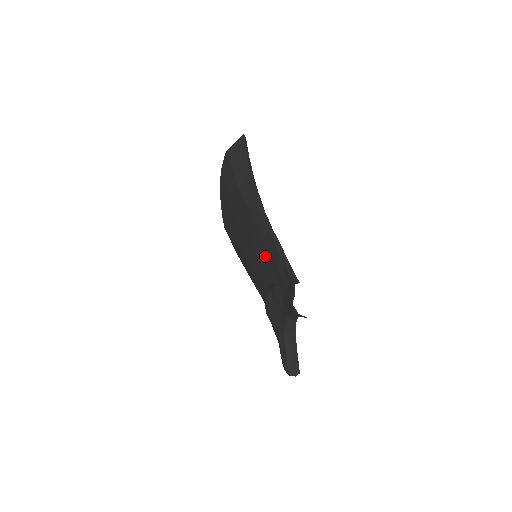
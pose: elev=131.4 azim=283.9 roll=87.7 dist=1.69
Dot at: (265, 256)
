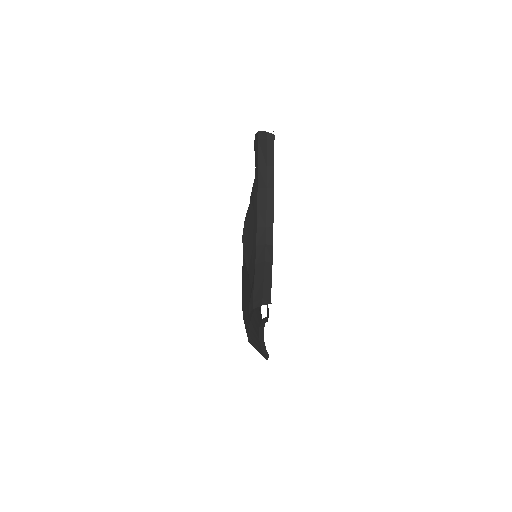
Dot at: occluded
